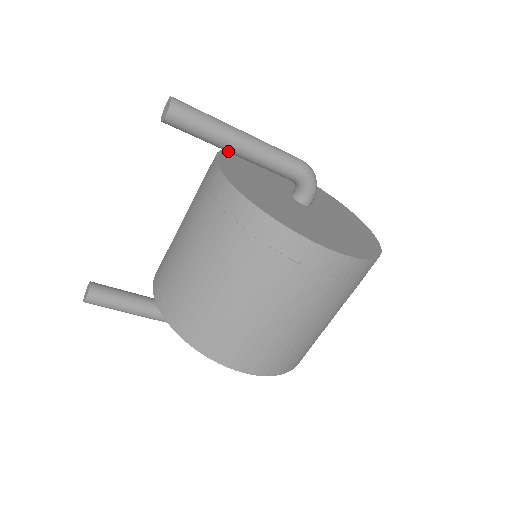
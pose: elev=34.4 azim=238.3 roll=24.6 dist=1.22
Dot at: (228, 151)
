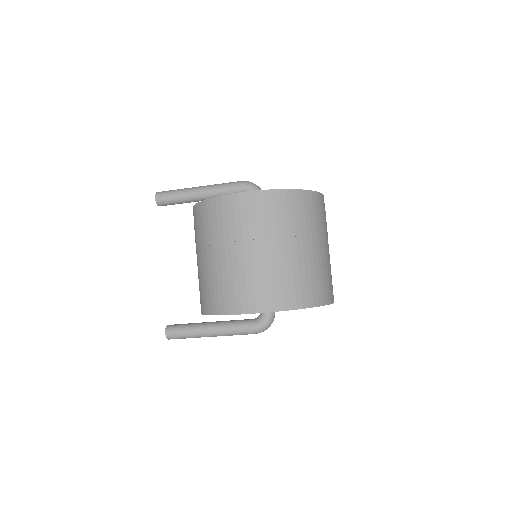
Dot at: (196, 200)
